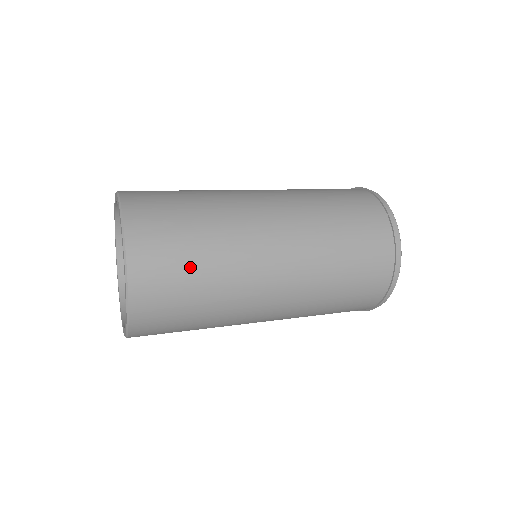
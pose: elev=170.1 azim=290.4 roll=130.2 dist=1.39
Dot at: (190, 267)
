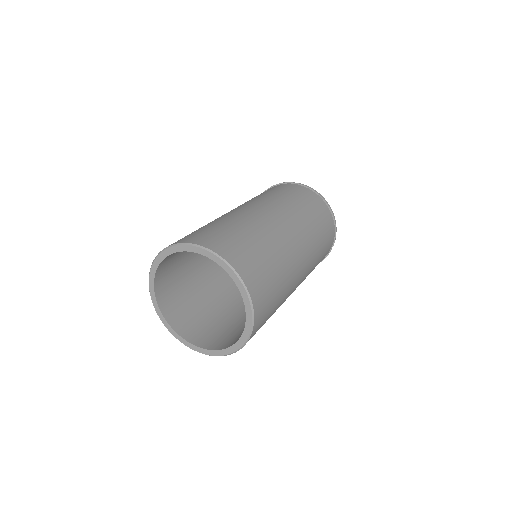
Dot at: occluded
